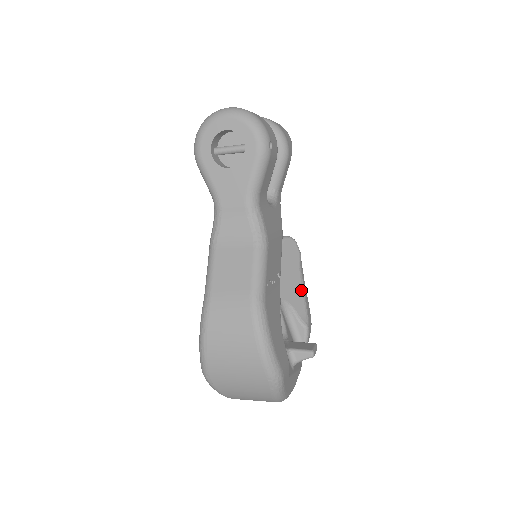
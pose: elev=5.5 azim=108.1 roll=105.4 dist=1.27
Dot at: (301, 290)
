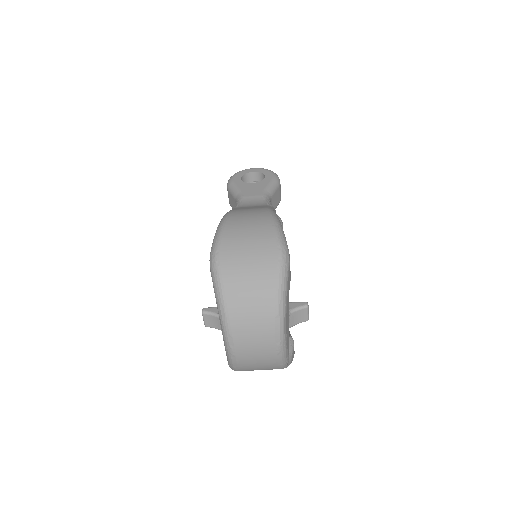
Dot at: occluded
